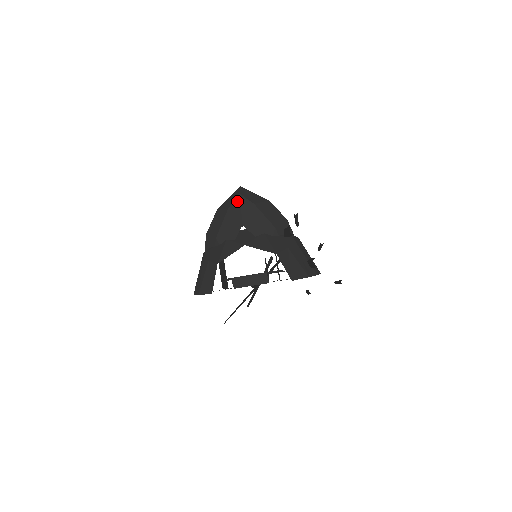
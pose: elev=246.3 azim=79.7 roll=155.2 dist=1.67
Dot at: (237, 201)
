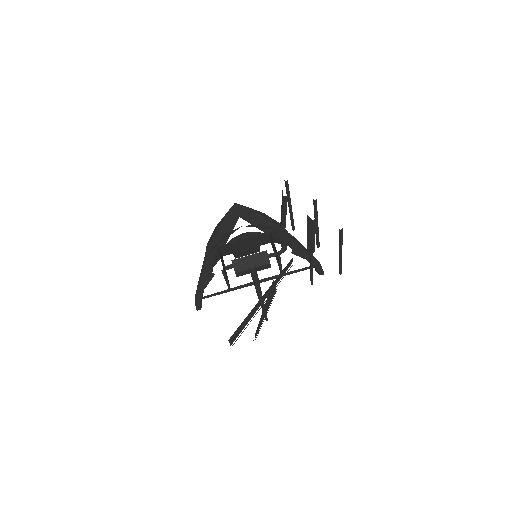
Dot at: (233, 207)
